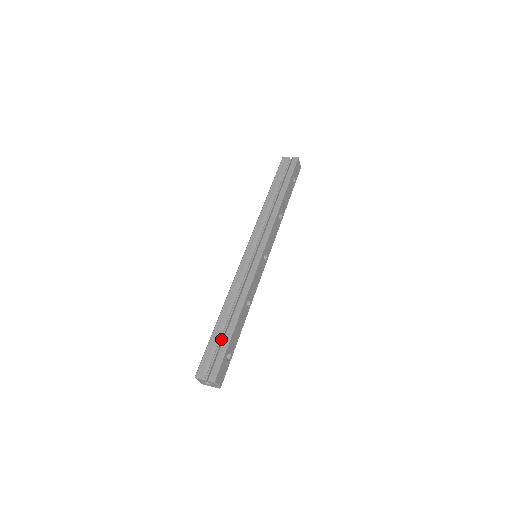
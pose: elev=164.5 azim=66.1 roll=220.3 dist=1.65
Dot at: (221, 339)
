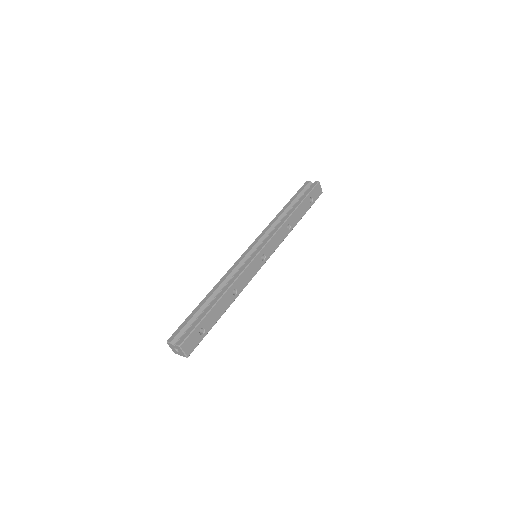
Dot at: occluded
